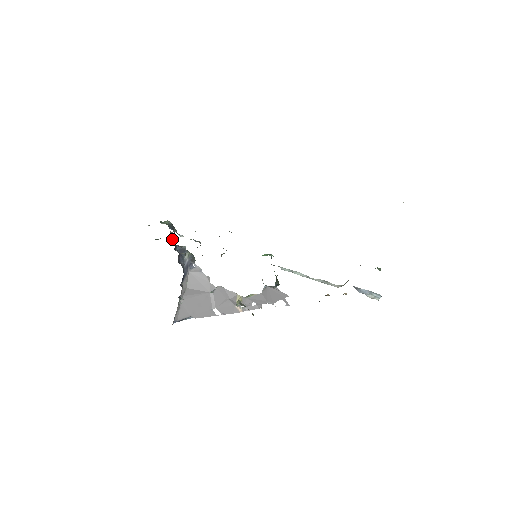
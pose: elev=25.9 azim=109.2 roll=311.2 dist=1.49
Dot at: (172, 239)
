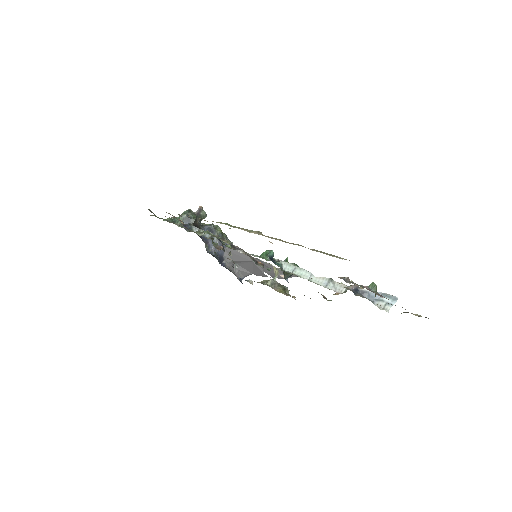
Dot at: (199, 221)
